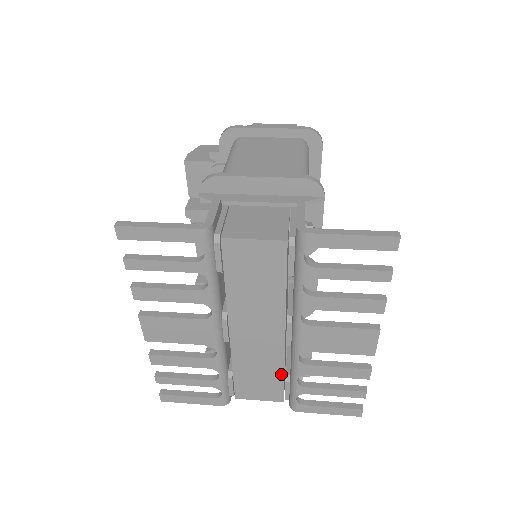
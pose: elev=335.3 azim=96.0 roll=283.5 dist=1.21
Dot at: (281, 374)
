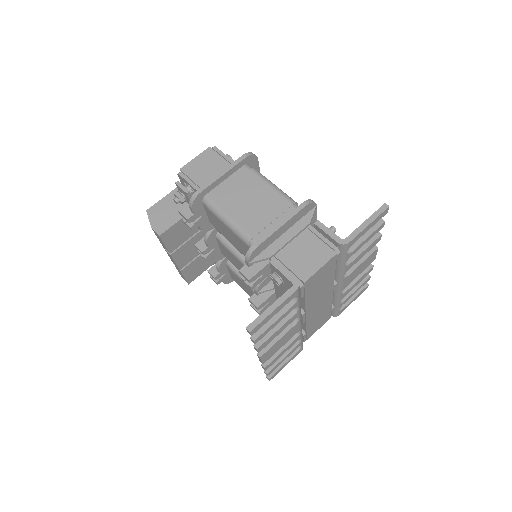
Dot at: (330, 308)
